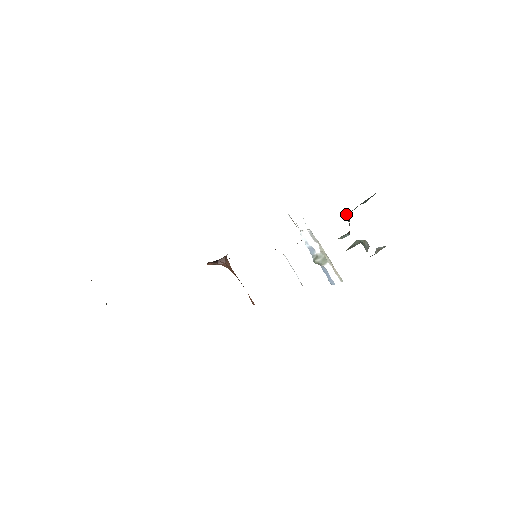
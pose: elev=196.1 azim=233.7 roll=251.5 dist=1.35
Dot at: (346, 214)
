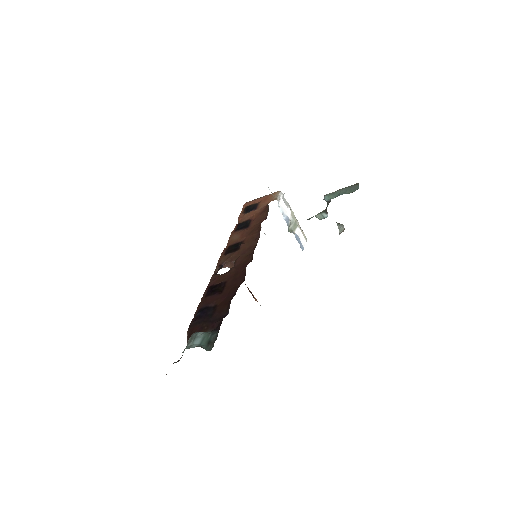
Dot at: (327, 196)
